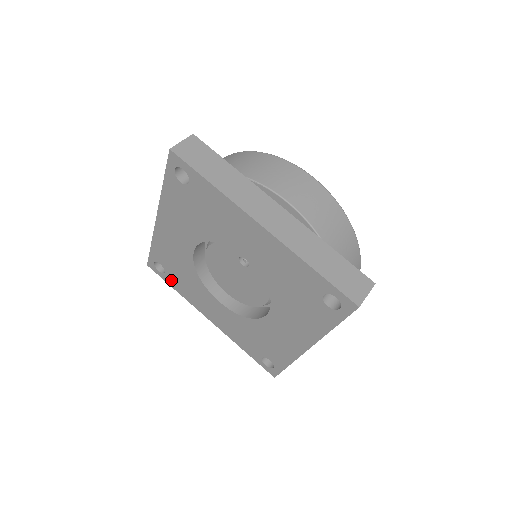
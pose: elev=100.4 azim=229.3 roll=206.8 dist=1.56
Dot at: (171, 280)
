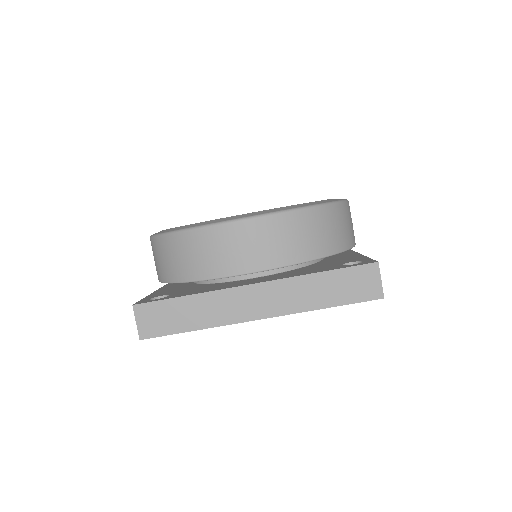
Dot at: occluded
